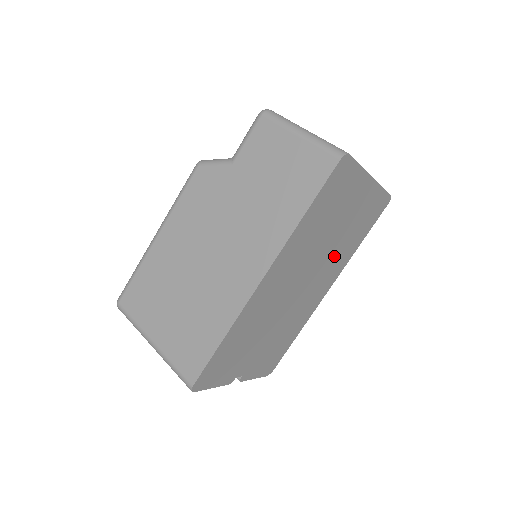
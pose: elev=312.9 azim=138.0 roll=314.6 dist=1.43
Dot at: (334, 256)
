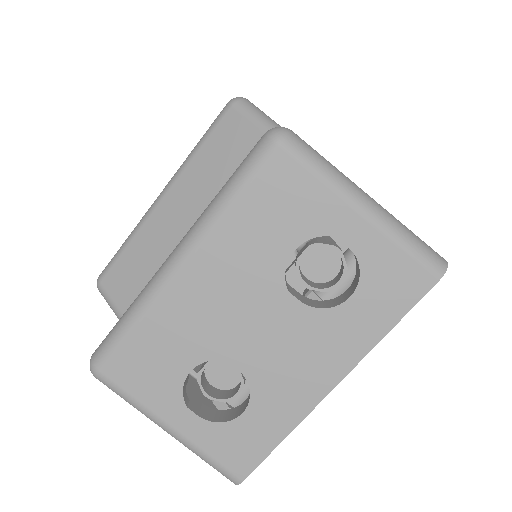
Dot at: occluded
